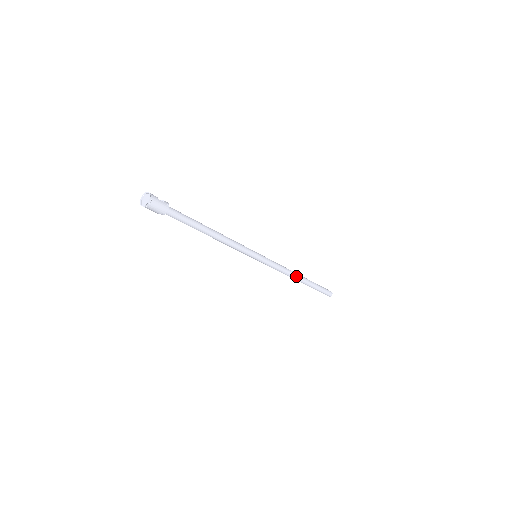
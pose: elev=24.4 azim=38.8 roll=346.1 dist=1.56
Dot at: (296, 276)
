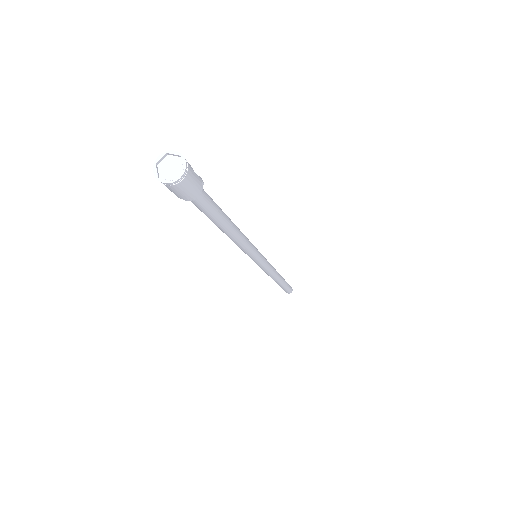
Dot at: (278, 277)
